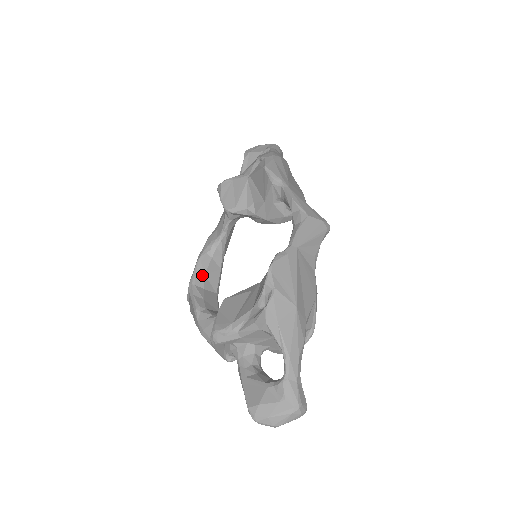
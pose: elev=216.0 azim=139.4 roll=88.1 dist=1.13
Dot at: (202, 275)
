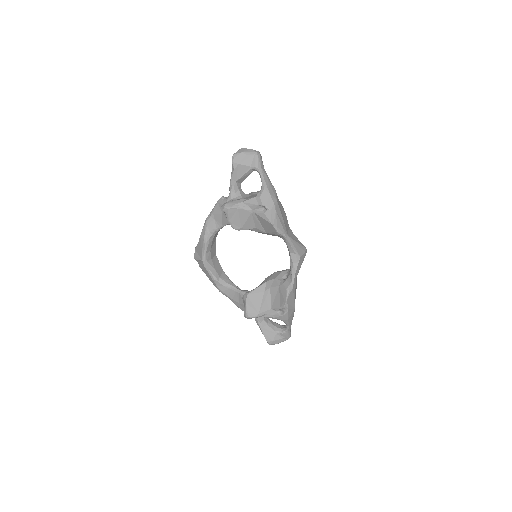
Dot at: (209, 252)
